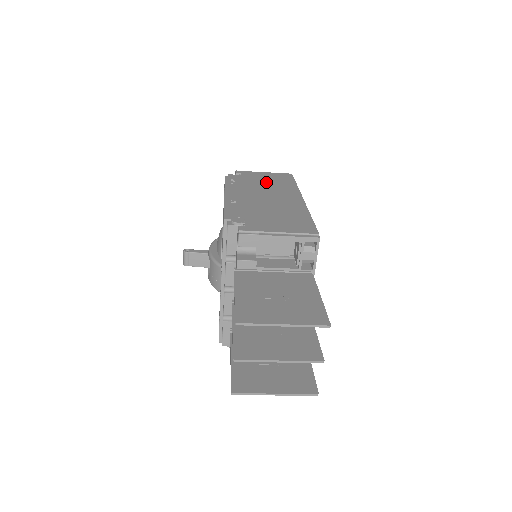
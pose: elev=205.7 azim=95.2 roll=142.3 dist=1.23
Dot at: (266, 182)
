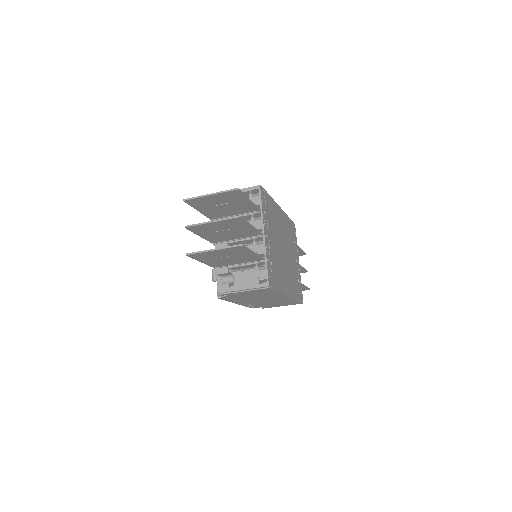
Dot at: occluded
